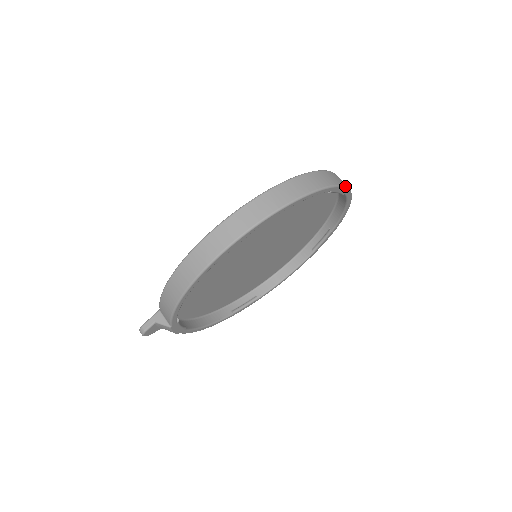
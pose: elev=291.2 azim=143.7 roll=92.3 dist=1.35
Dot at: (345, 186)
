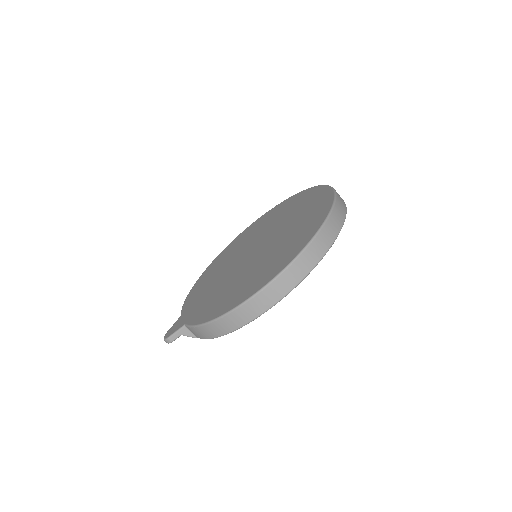
Dot at: (346, 209)
